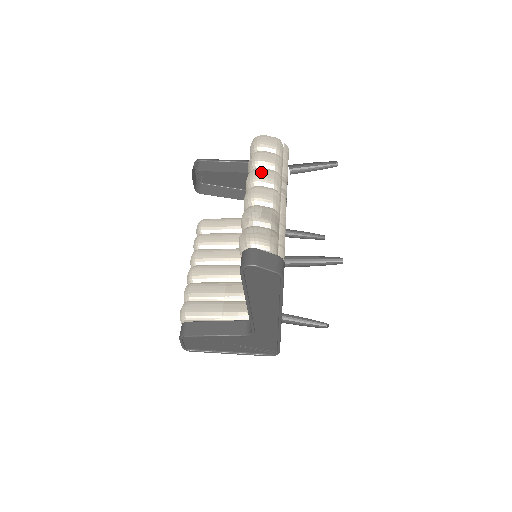
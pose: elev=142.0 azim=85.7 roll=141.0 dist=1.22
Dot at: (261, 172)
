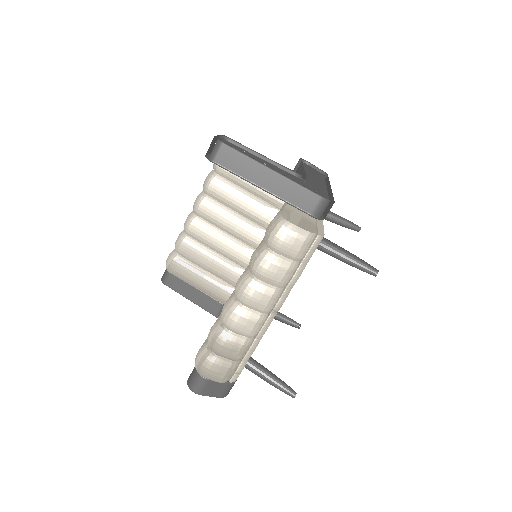
Dot at: (254, 294)
